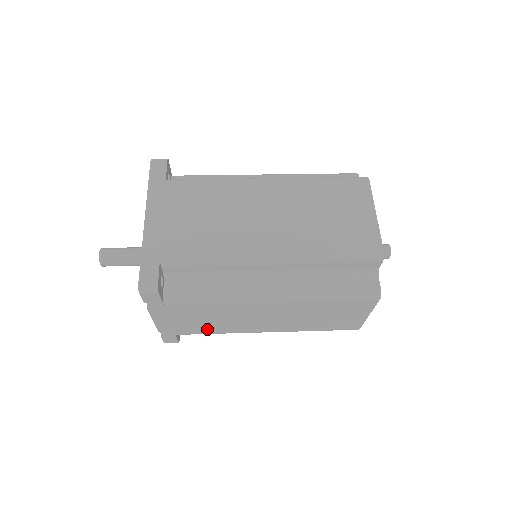
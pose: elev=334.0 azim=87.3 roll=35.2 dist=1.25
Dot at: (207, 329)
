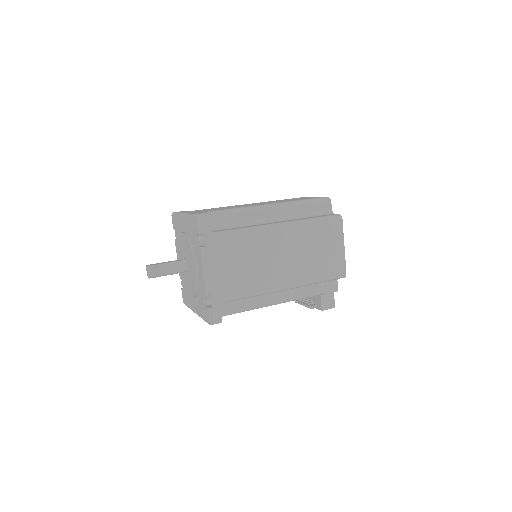
Dot at: (243, 284)
